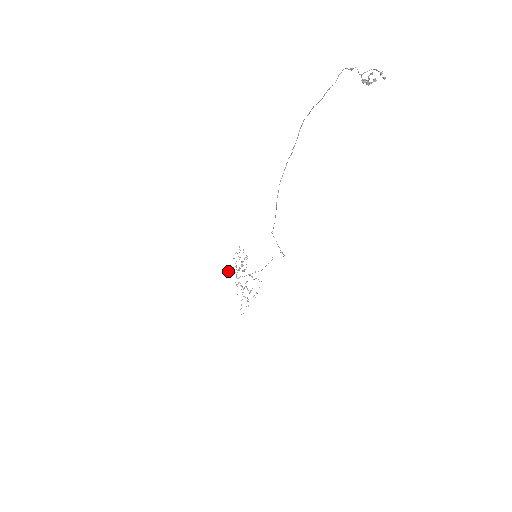
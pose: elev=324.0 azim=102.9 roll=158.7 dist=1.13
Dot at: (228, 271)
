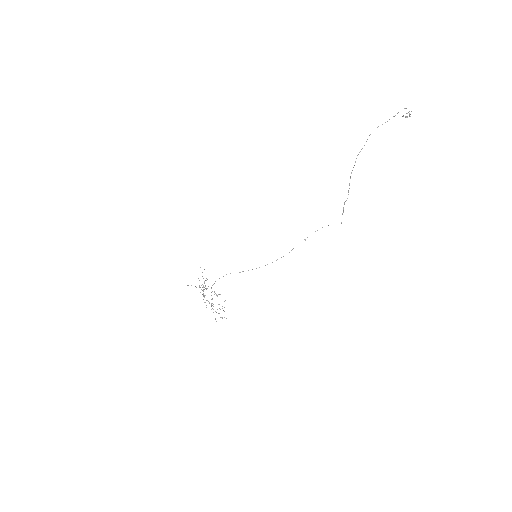
Dot at: occluded
